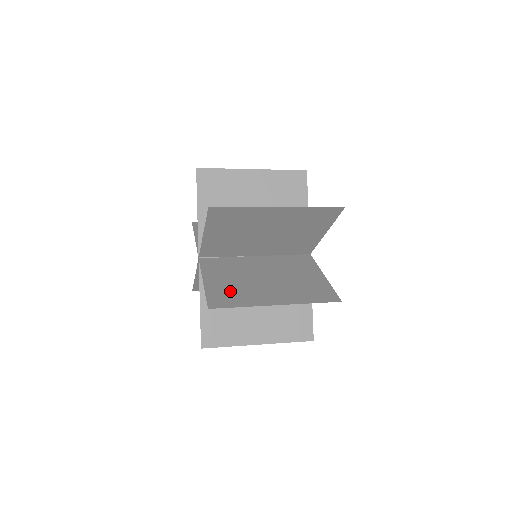
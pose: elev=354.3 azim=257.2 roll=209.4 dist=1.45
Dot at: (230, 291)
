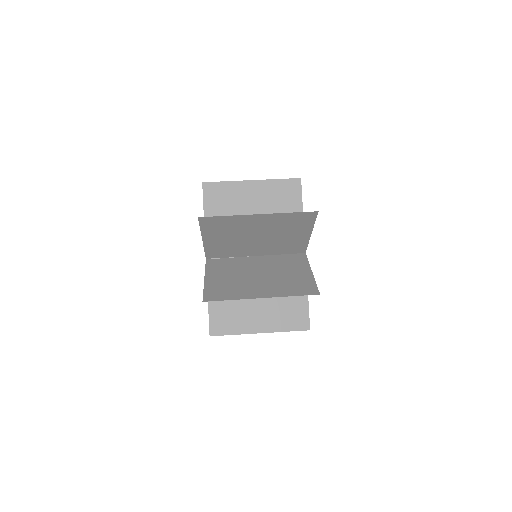
Dot at: (225, 287)
